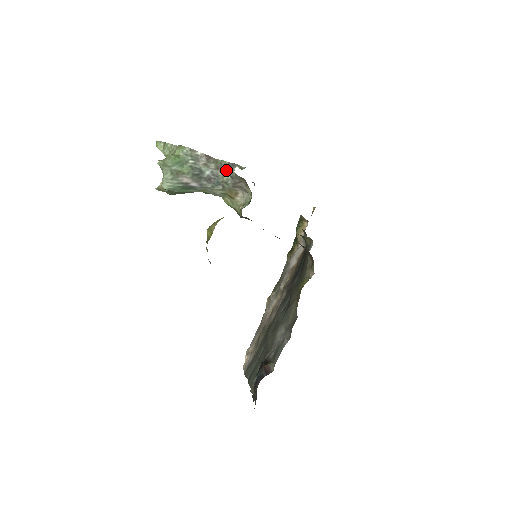
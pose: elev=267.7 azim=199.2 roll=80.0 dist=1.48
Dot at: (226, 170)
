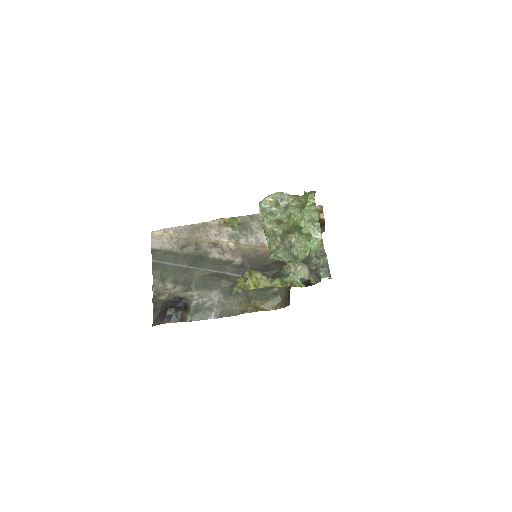
Dot at: (320, 268)
